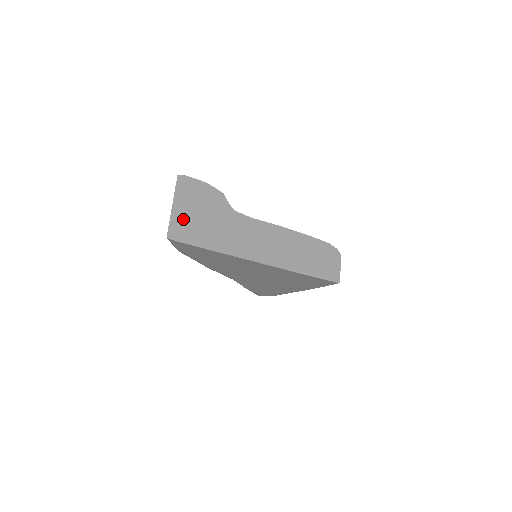
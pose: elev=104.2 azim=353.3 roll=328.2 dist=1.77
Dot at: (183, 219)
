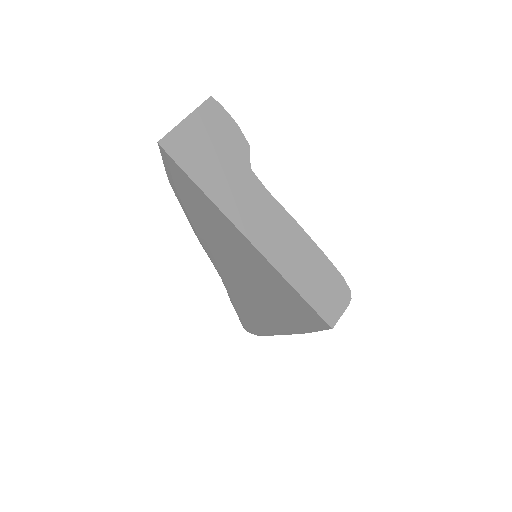
Dot at: (188, 138)
